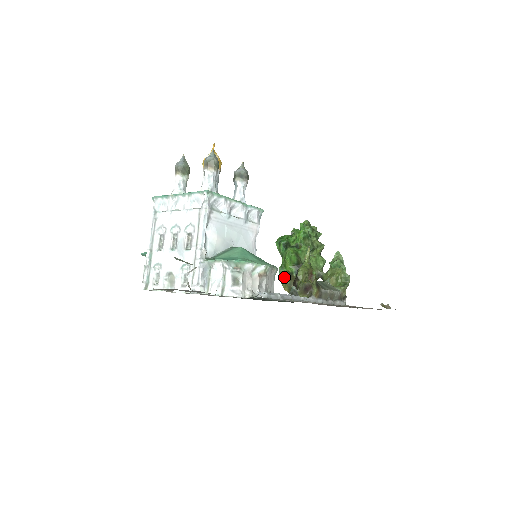
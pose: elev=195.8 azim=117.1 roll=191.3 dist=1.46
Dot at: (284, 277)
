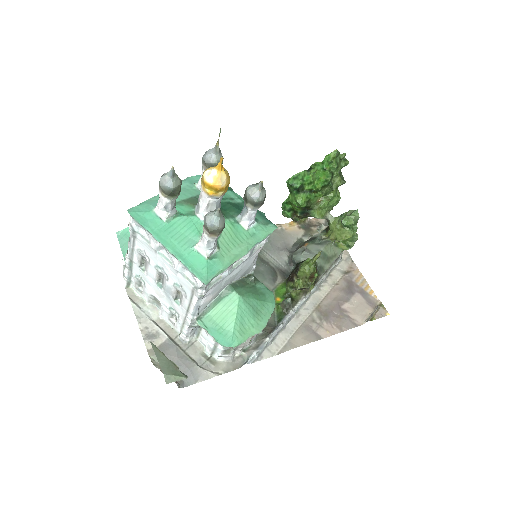
Dot at: (286, 211)
